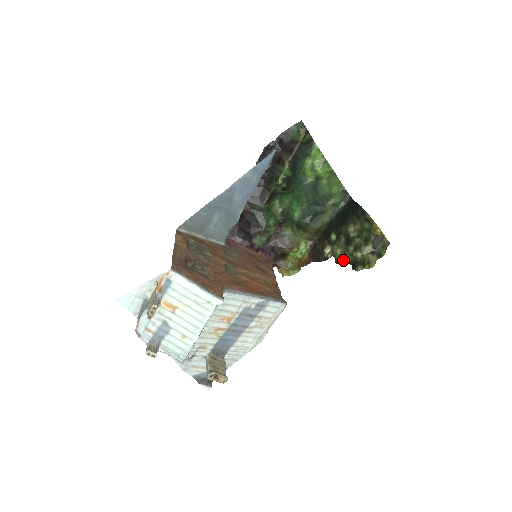
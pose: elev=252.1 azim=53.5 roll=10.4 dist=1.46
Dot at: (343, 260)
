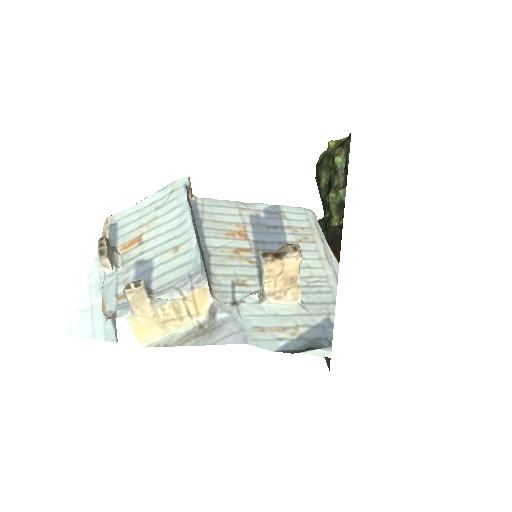
Dot at: (342, 189)
